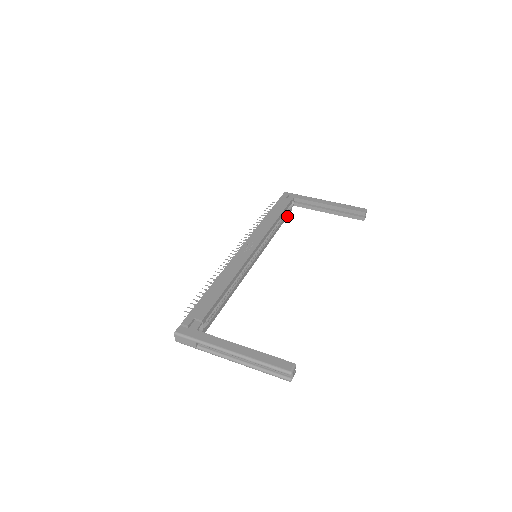
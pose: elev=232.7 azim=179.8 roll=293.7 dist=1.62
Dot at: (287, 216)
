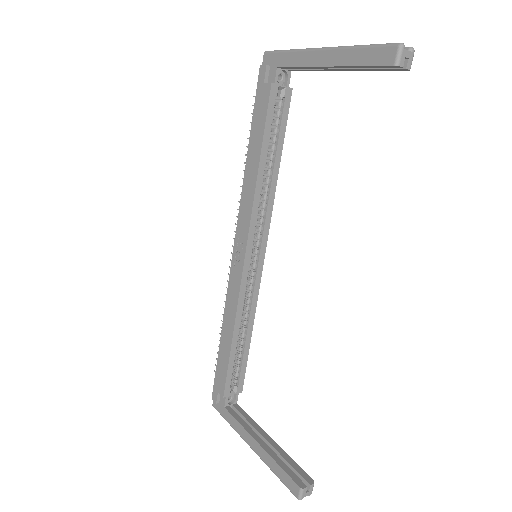
Dot at: (287, 111)
